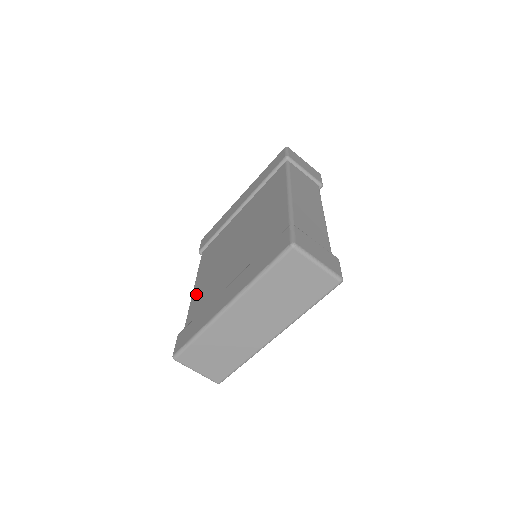
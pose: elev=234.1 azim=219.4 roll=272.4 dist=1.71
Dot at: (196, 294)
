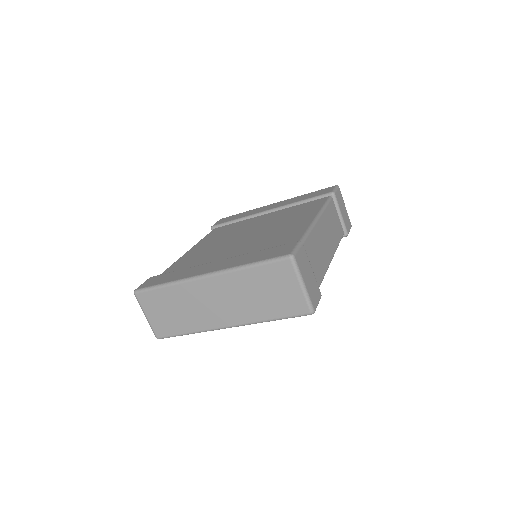
Dot at: (187, 256)
